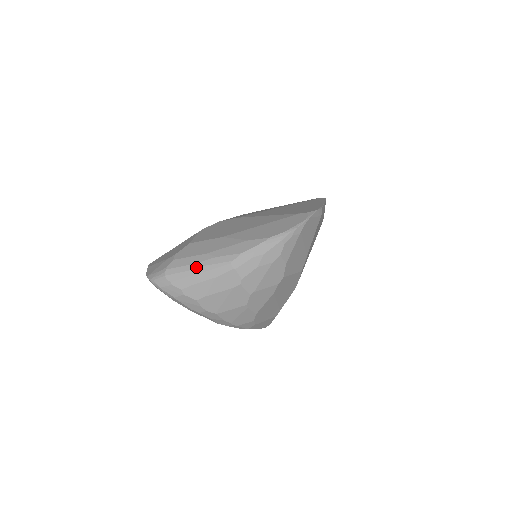
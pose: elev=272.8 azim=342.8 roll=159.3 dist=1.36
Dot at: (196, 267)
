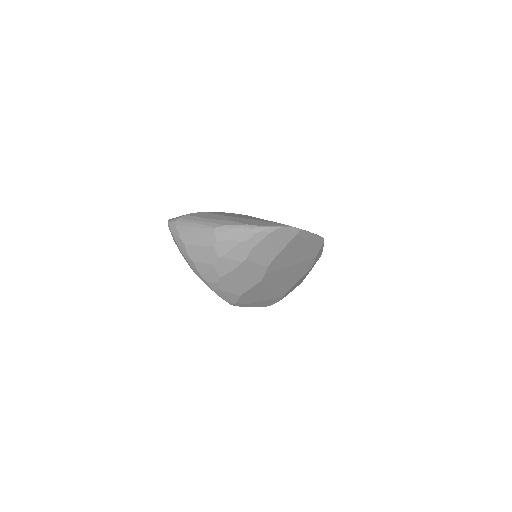
Dot at: (195, 223)
